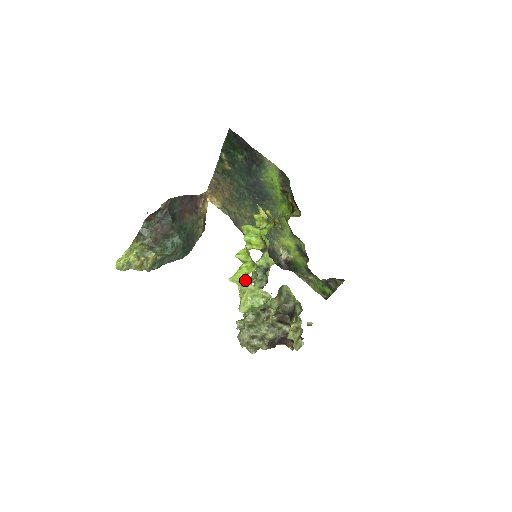
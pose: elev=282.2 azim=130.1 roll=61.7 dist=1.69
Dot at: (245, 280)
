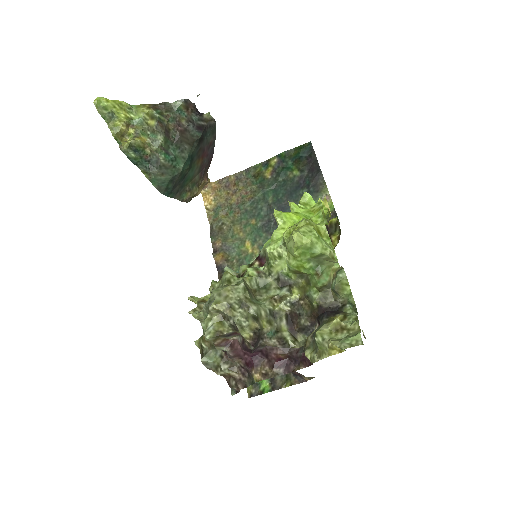
Dot at: (310, 219)
